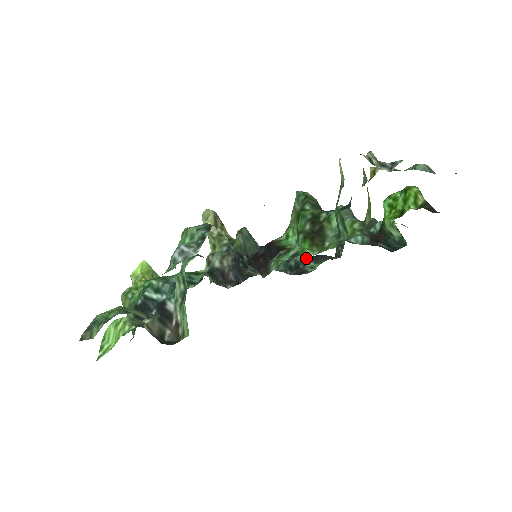
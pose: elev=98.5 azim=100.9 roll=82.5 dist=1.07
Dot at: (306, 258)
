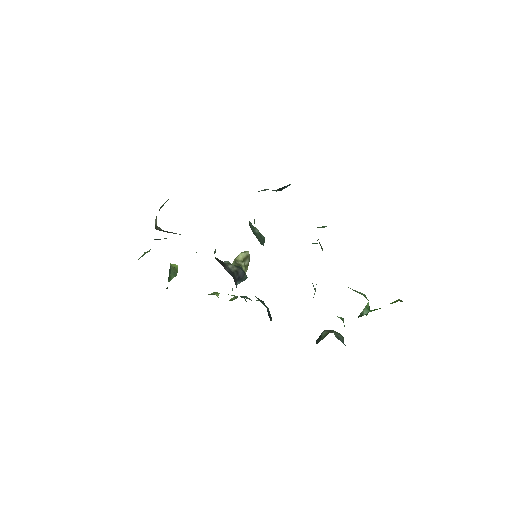
Dot at: occluded
